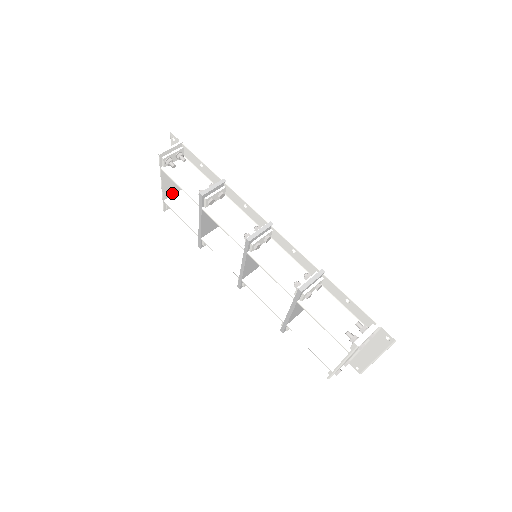
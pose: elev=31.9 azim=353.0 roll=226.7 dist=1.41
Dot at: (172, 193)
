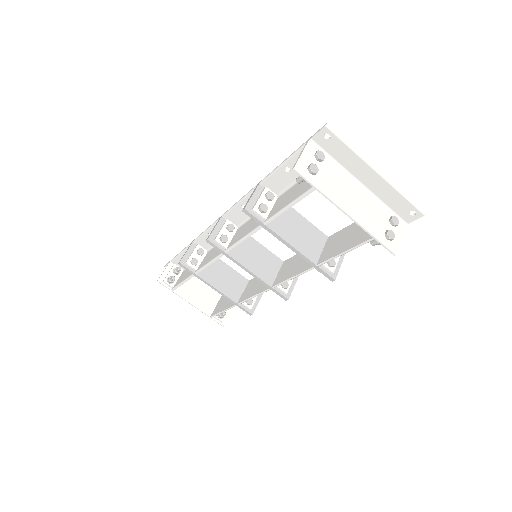
Dot at: (213, 307)
